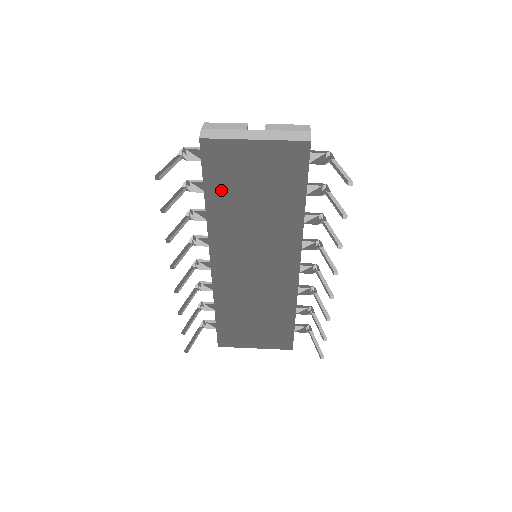
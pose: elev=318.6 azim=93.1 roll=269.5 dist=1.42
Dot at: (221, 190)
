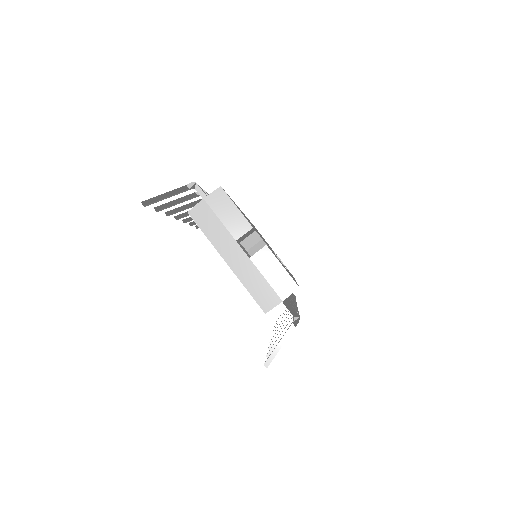
Dot at: occluded
